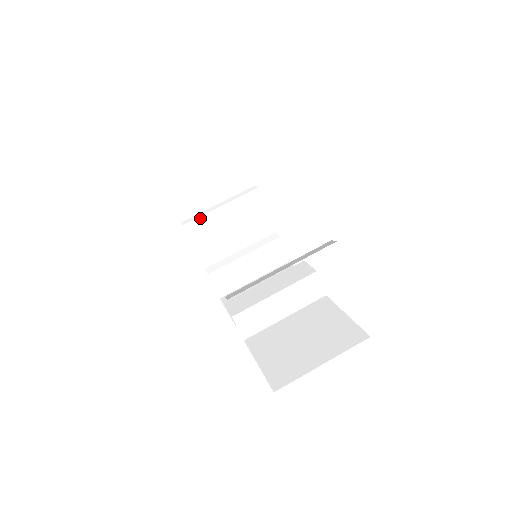
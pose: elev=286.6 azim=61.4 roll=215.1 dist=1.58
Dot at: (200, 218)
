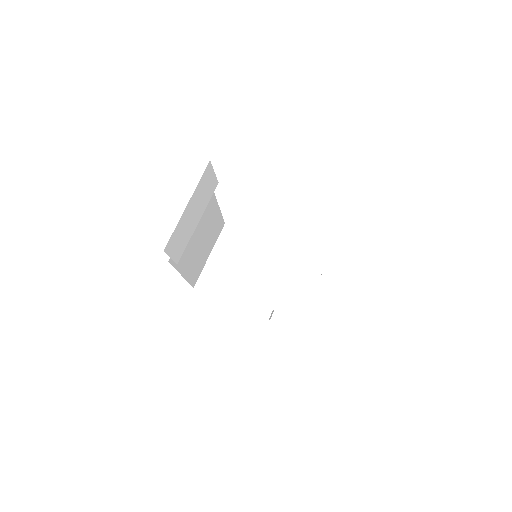
Dot at: (233, 287)
